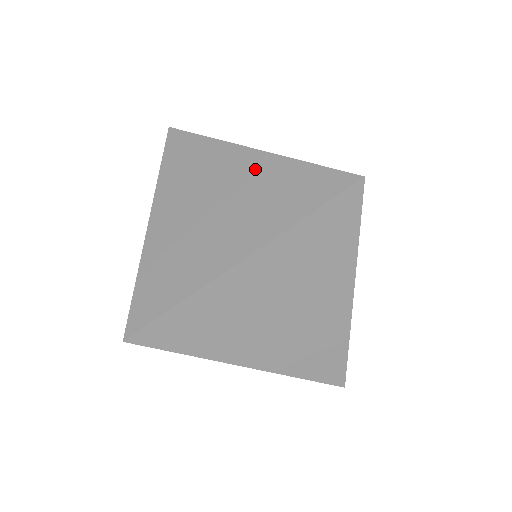
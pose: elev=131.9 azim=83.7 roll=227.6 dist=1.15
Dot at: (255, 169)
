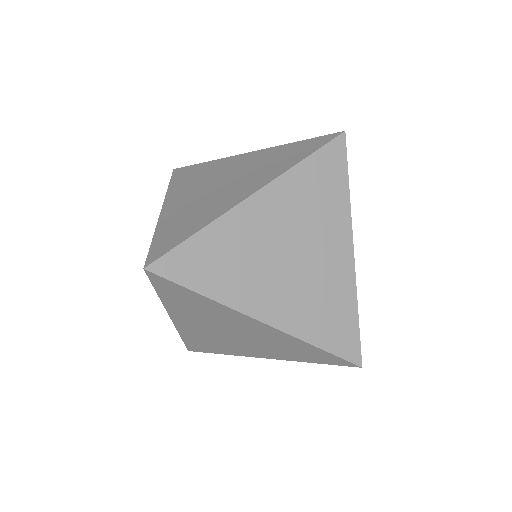
Dot at: (255, 158)
